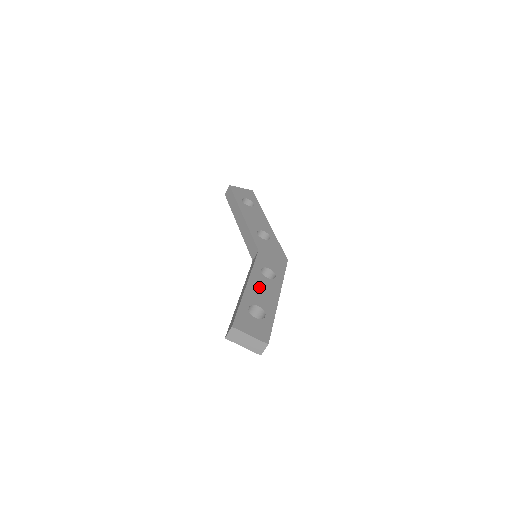
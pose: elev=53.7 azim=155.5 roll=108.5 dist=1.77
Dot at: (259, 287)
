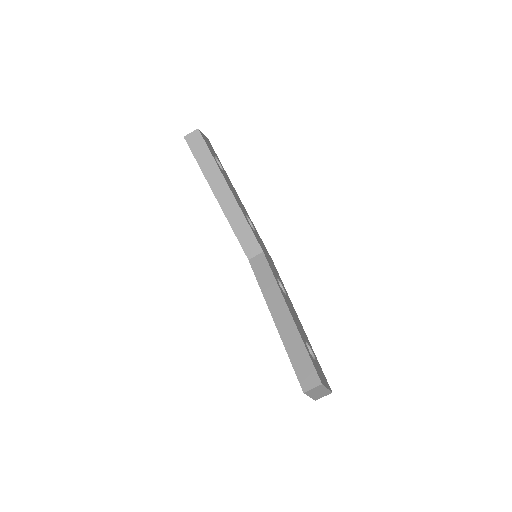
Dot at: occluded
